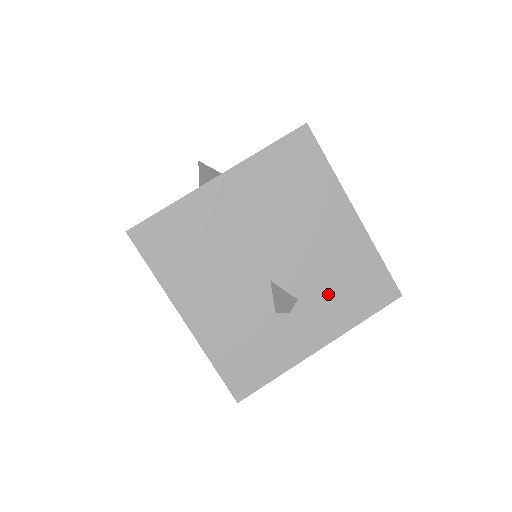
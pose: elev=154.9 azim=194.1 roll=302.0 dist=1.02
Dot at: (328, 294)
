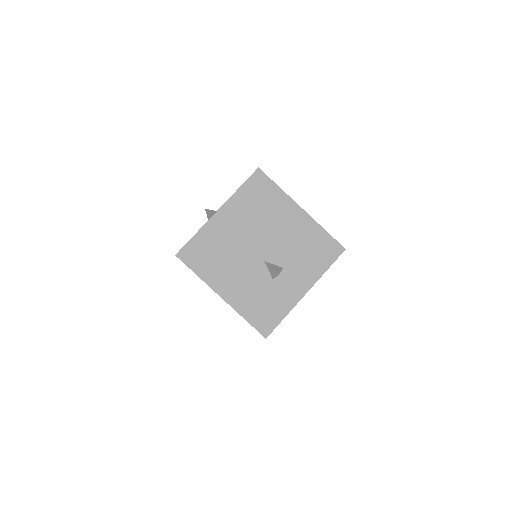
Dot at: (300, 260)
